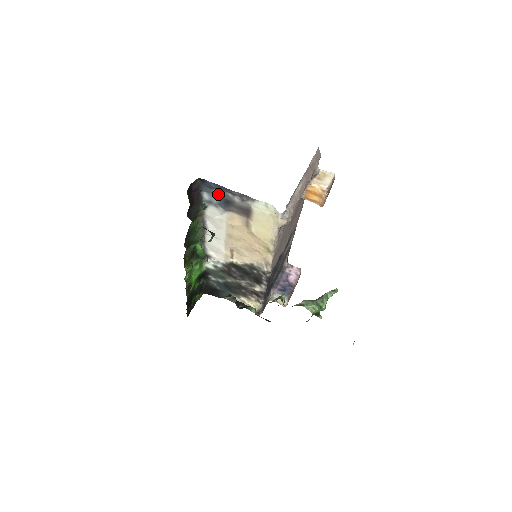
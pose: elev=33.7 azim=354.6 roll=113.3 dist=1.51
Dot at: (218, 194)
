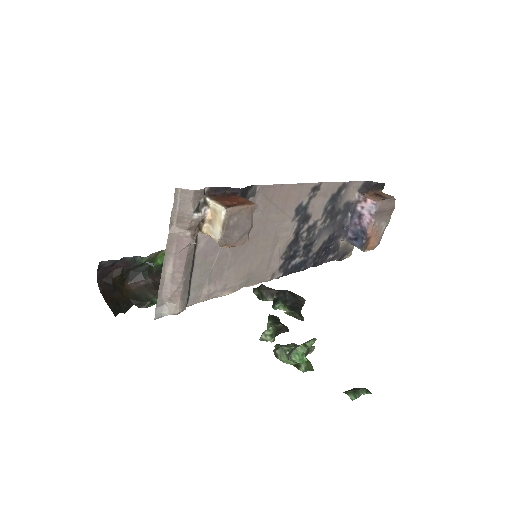
Dot at: occluded
